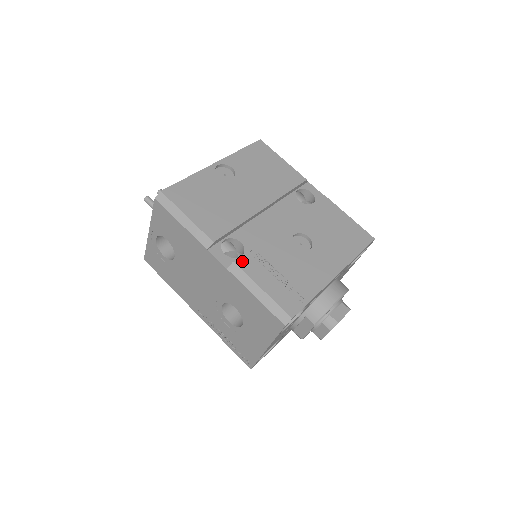
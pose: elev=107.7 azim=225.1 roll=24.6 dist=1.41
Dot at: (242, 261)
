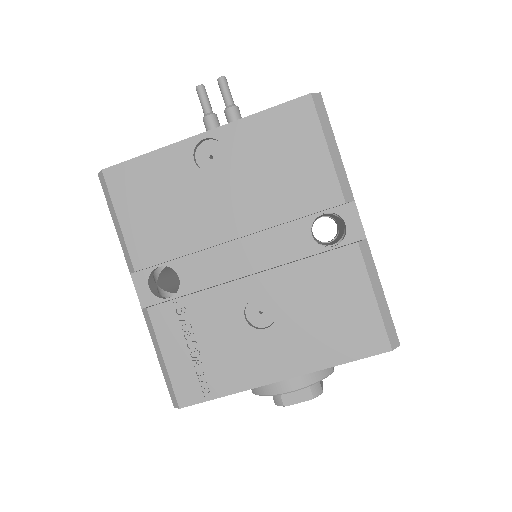
Dot at: (158, 311)
